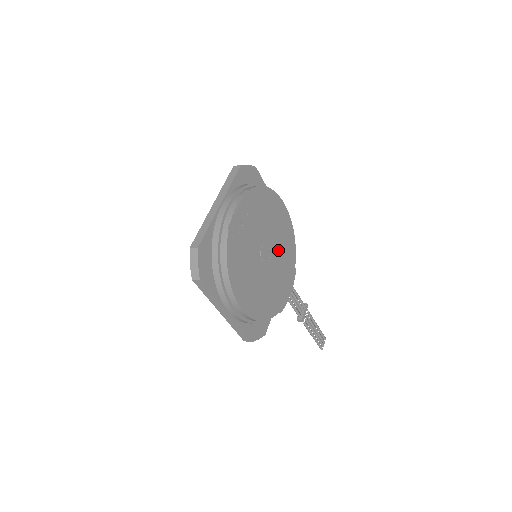
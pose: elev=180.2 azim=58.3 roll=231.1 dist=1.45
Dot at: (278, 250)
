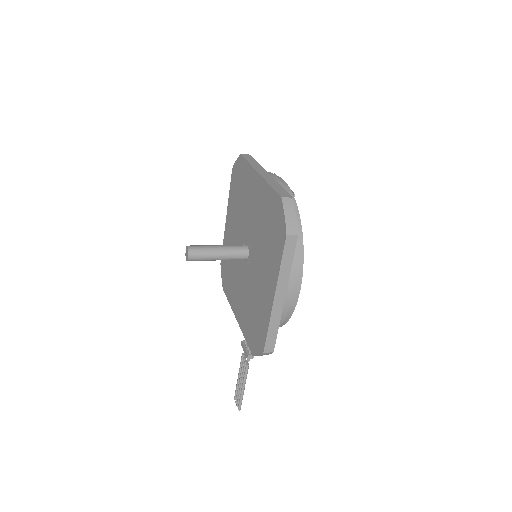
Dot at: occluded
